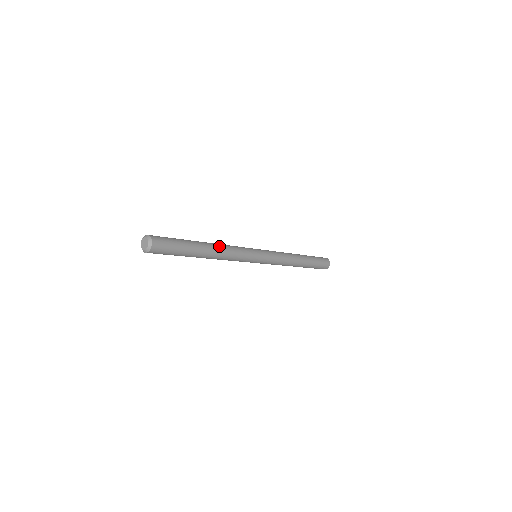
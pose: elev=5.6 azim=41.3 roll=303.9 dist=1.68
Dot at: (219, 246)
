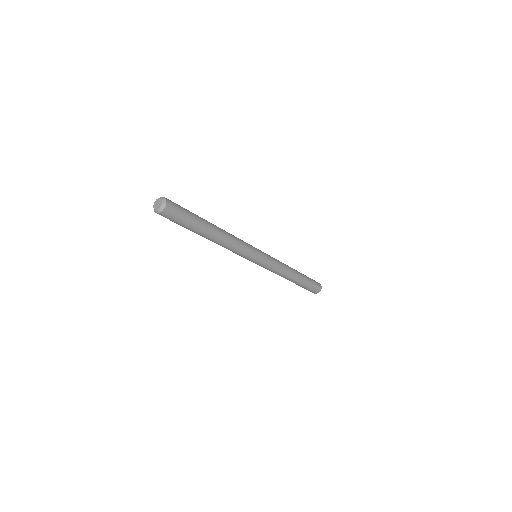
Dot at: (222, 229)
